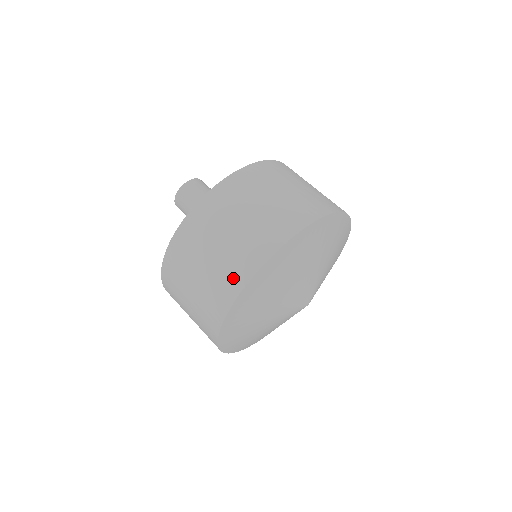
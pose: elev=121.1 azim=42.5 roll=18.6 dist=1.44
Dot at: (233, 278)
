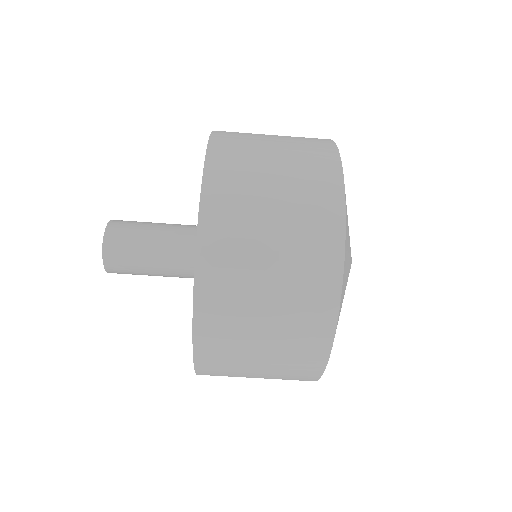
Dot at: occluded
